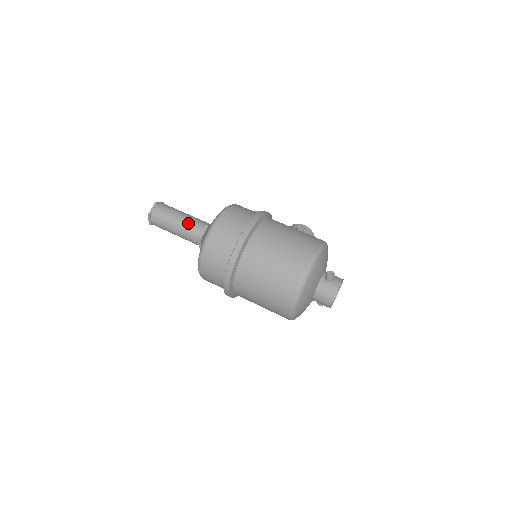
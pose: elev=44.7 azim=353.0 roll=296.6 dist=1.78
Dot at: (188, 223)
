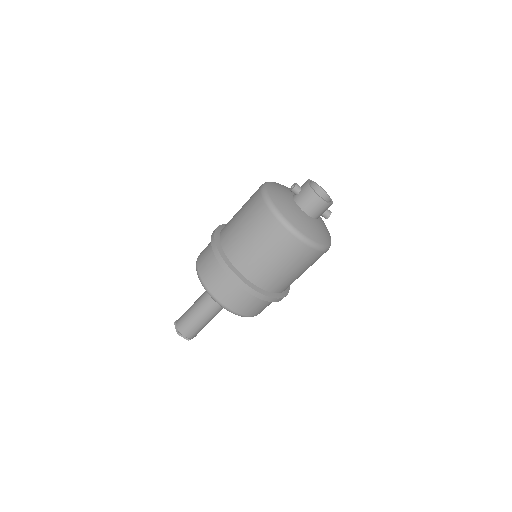
Dot at: (199, 302)
